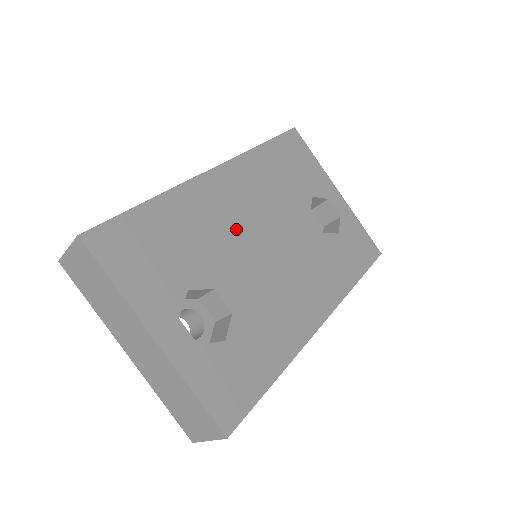
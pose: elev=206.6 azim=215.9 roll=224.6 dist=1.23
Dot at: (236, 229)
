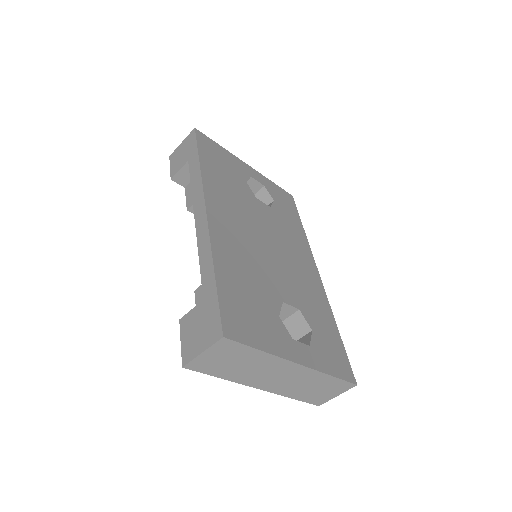
Dot at: (252, 248)
